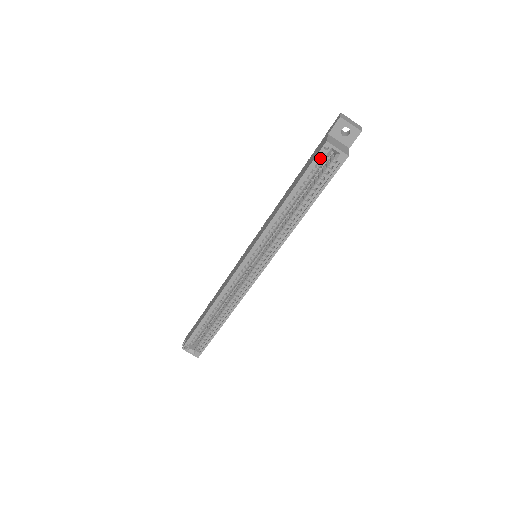
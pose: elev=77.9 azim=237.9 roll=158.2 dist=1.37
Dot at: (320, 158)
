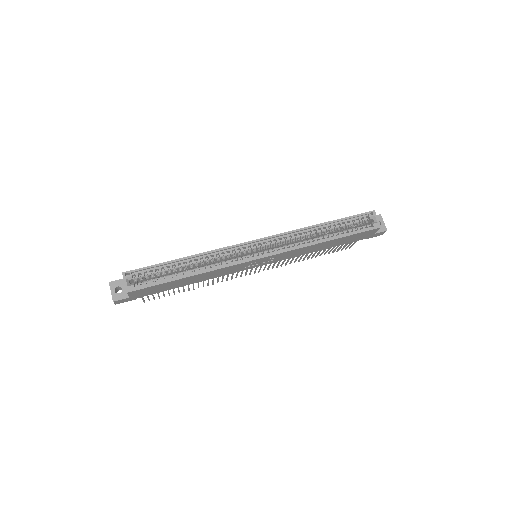
Dot at: occluded
